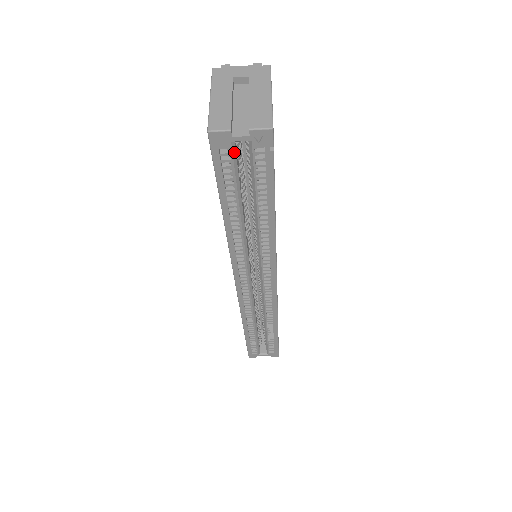
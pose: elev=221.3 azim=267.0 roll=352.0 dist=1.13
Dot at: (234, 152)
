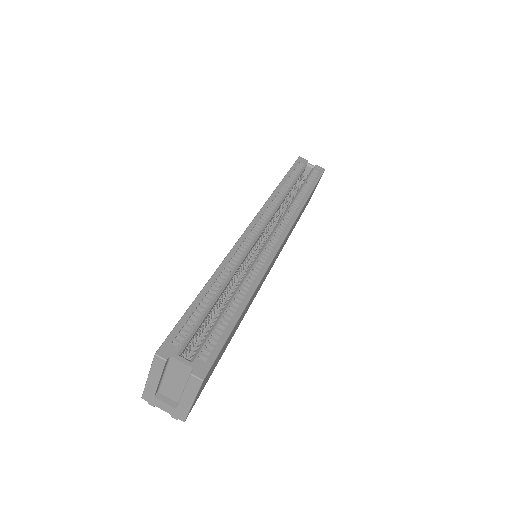
Dot at: (305, 167)
